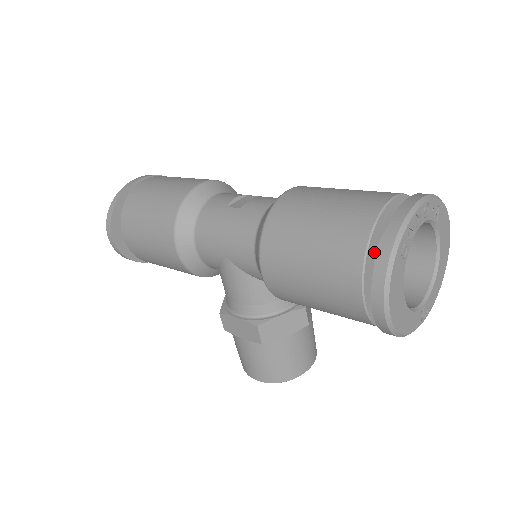
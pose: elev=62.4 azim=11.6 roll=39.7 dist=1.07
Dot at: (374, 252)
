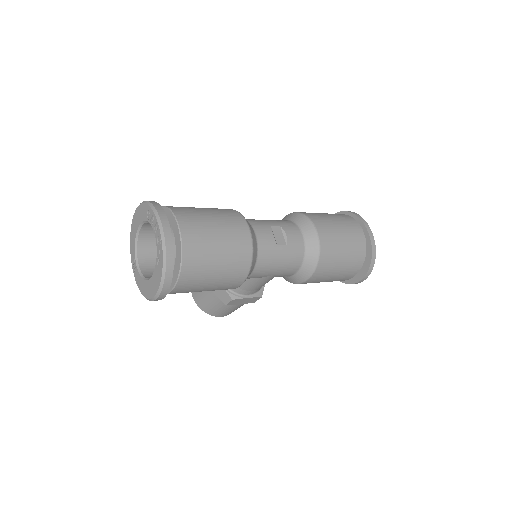
Dot at: occluded
